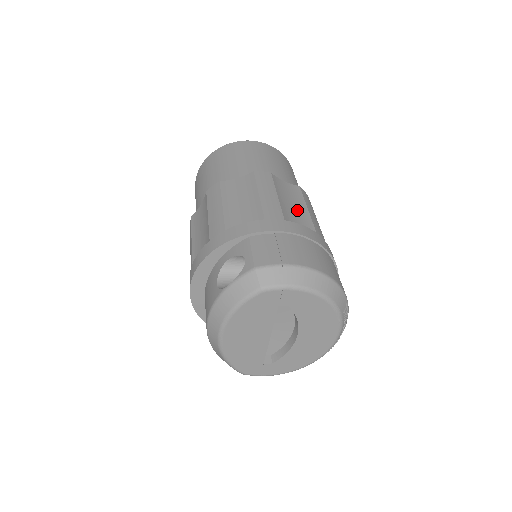
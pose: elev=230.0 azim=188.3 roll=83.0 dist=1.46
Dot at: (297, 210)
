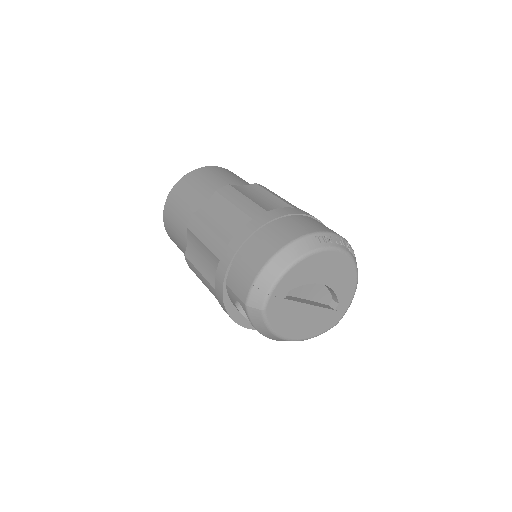
Dot at: (229, 217)
